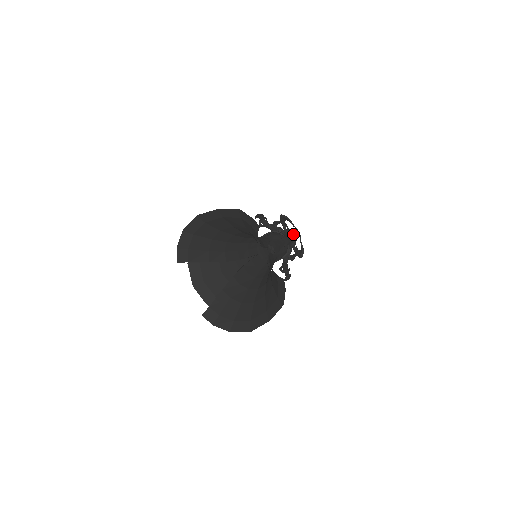
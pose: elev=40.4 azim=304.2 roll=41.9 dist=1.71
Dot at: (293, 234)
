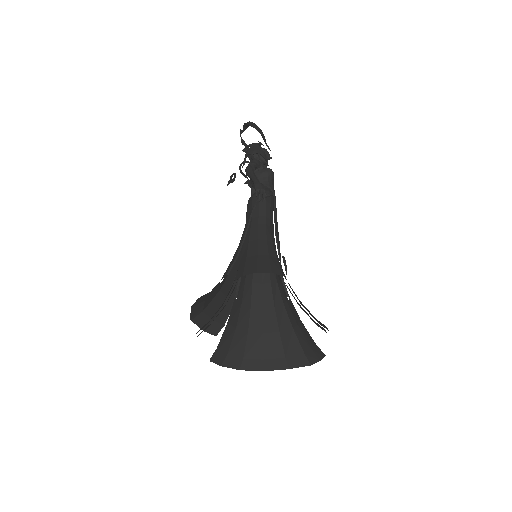
Dot at: occluded
